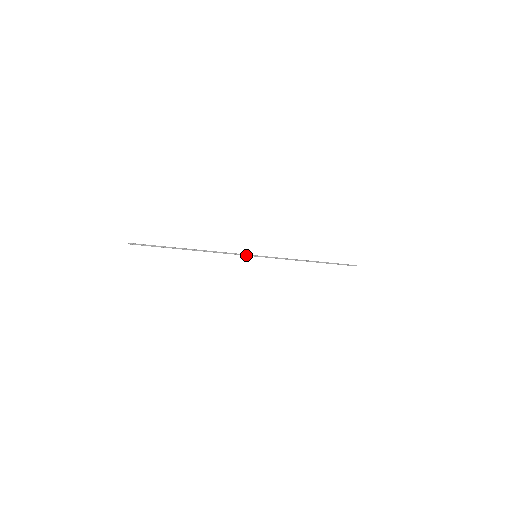
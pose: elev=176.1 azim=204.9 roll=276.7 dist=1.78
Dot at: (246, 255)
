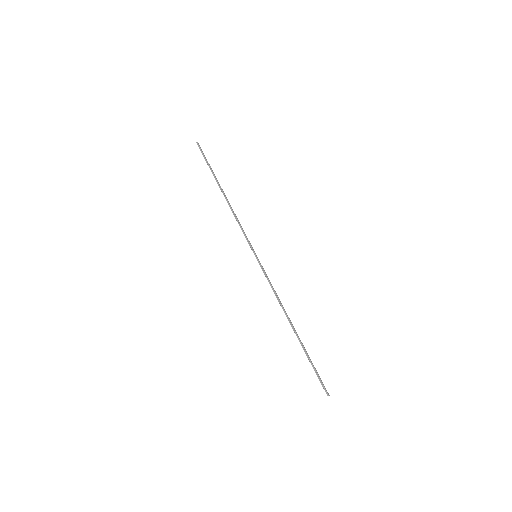
Dot at: (251, 245)
